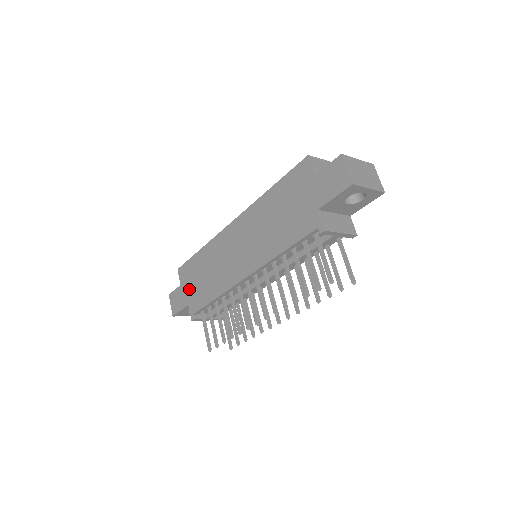
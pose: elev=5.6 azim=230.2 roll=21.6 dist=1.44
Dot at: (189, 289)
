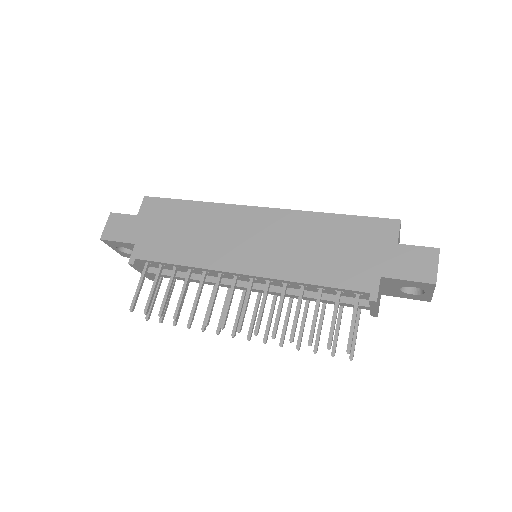
Dot at: (148, 229)
